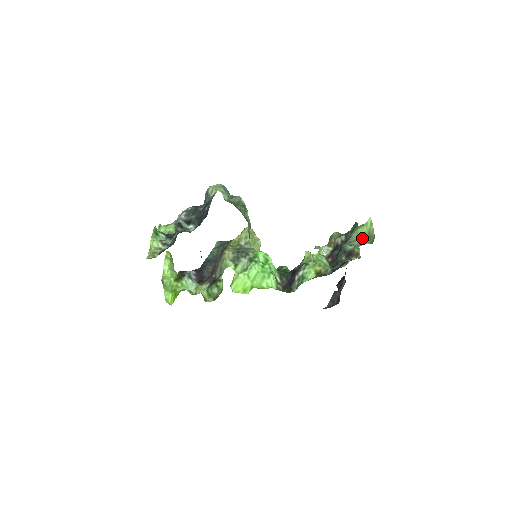
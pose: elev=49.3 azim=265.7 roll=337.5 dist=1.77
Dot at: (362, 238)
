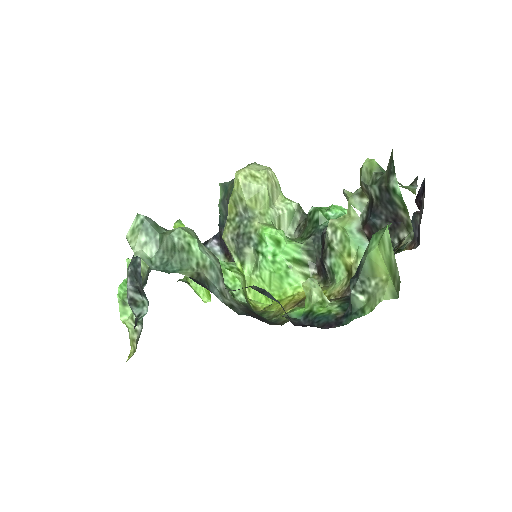
Dot at: (380, 275)
